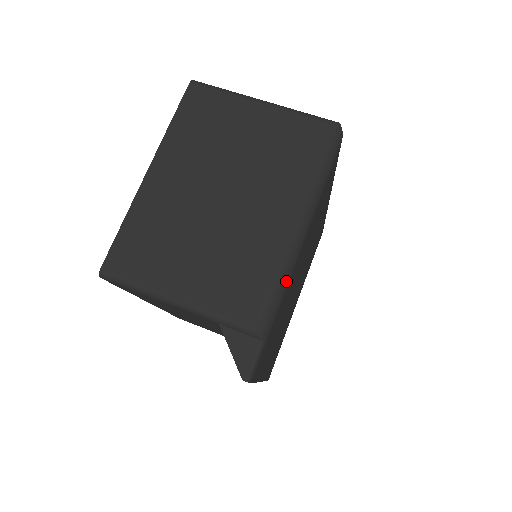
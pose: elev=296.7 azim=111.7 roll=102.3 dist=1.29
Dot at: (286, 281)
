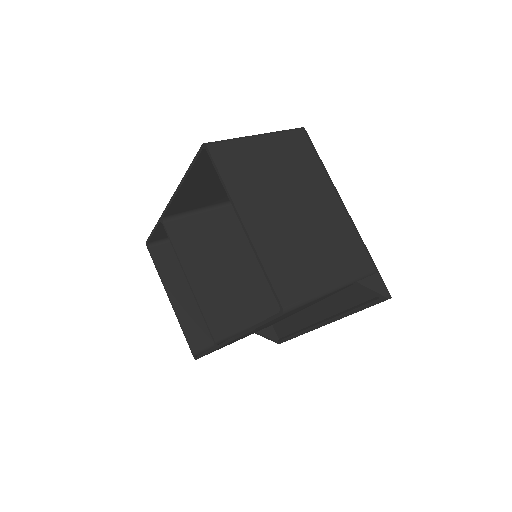
Dot at: (358, 233)
